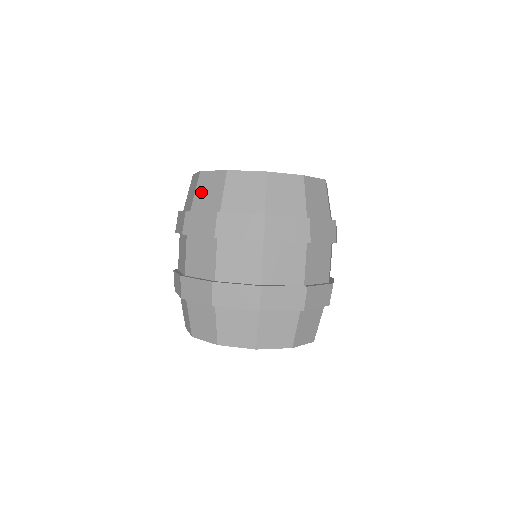
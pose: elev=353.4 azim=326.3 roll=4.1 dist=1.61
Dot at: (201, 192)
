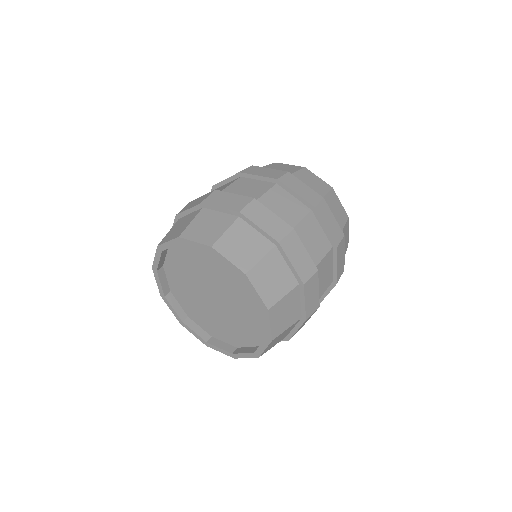
Dot at: (272, 167)
